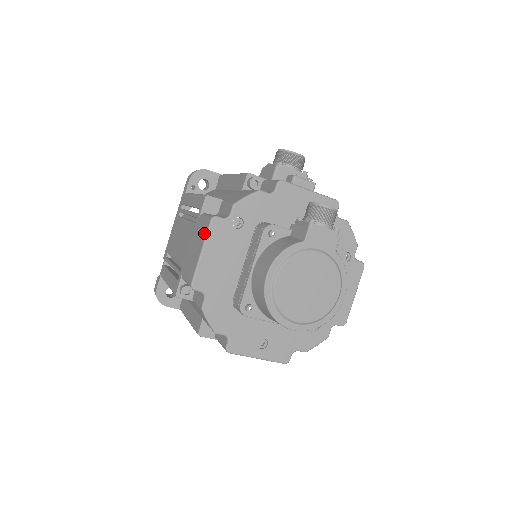
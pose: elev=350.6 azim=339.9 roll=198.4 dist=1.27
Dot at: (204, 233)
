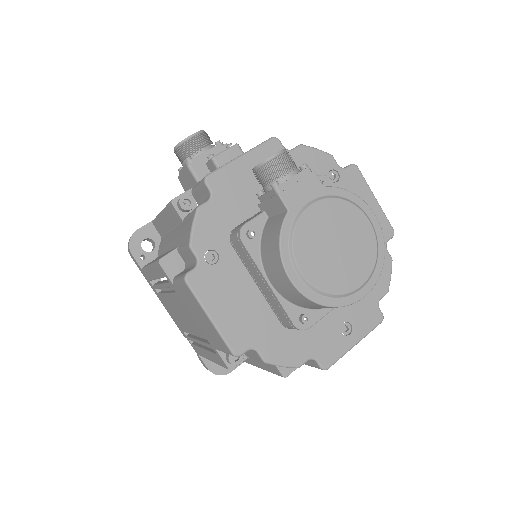
Dot at: (193, 299)
